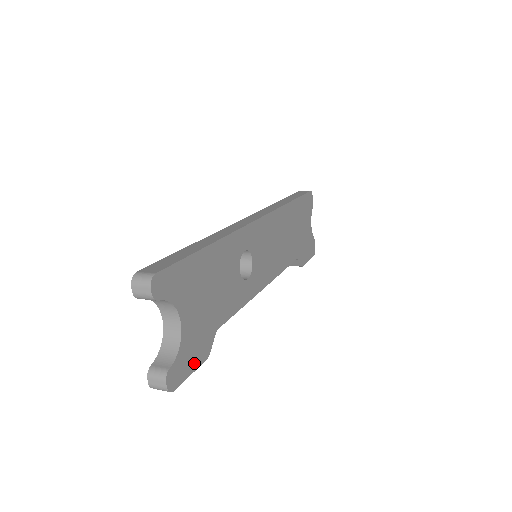
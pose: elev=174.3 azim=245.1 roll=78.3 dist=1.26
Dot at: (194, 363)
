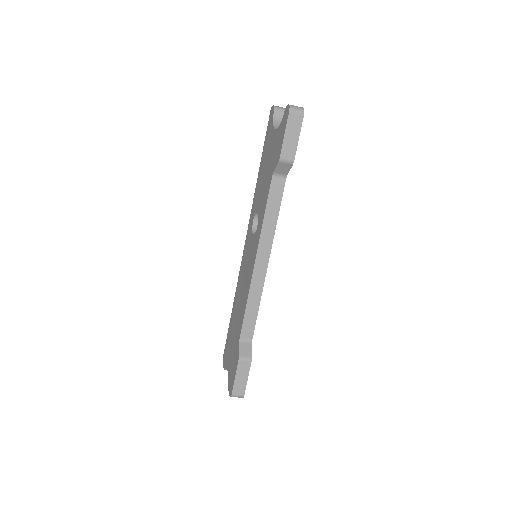
Dot at: (296, 143)
